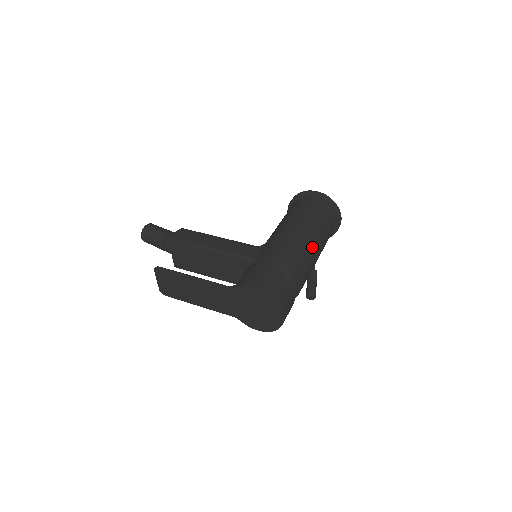
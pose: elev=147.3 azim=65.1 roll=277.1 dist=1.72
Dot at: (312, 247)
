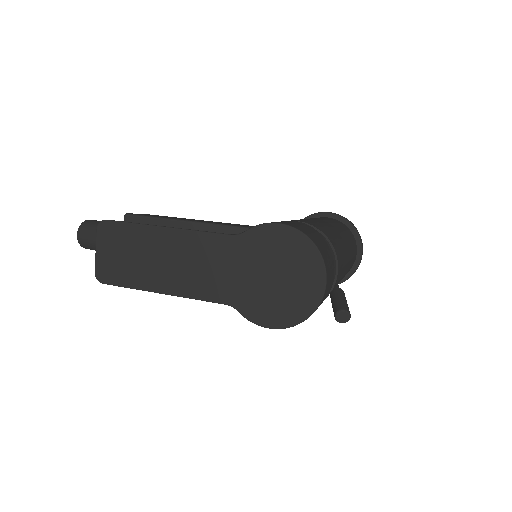
Dot at: (343, 241)
